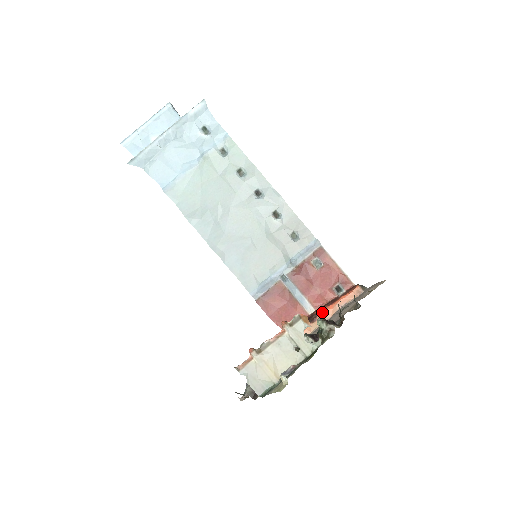
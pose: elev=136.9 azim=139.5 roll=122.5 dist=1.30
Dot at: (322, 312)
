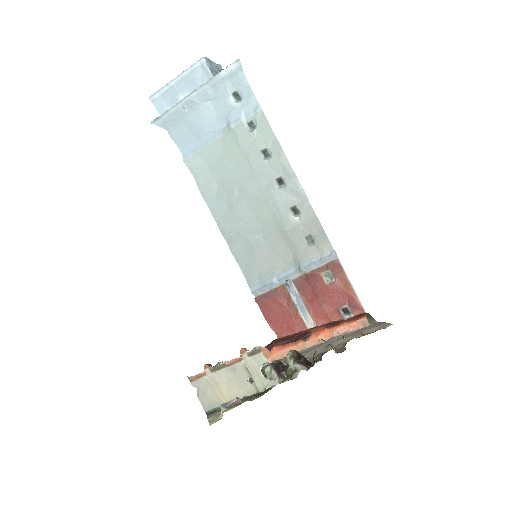
Dot at: (317, 333)
